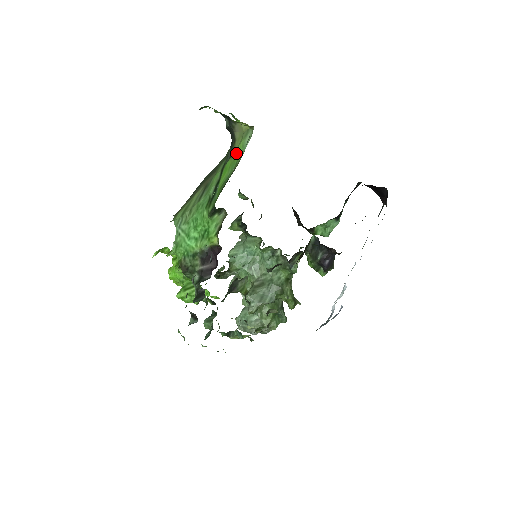
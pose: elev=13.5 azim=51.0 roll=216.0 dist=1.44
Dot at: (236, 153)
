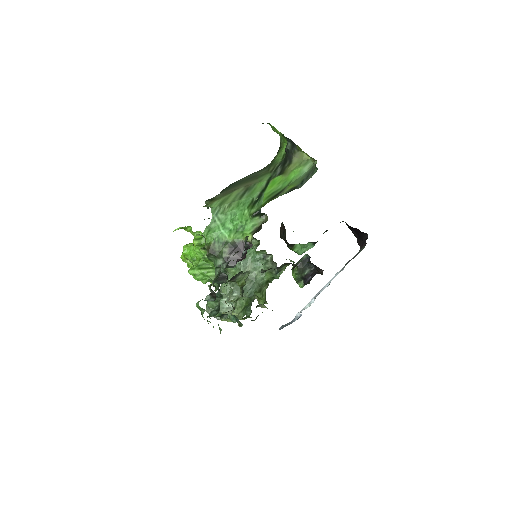
Dot at: (291, 174)
